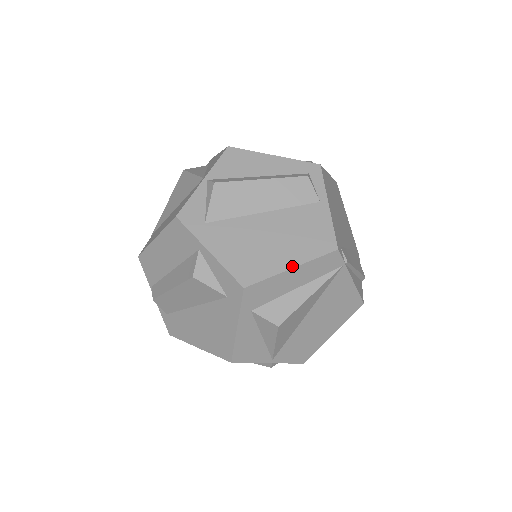
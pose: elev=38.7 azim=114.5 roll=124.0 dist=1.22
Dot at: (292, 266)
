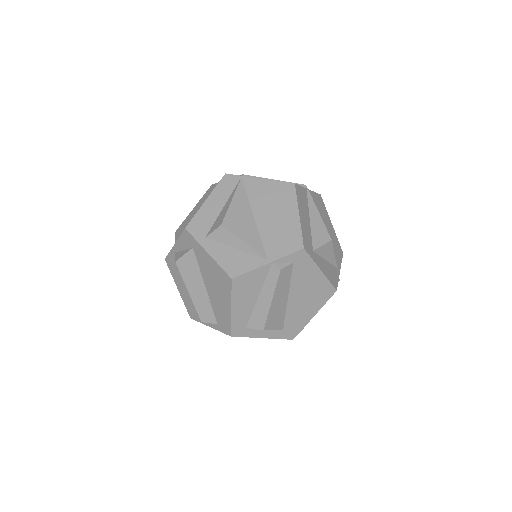
Dot at: (206, 200)
